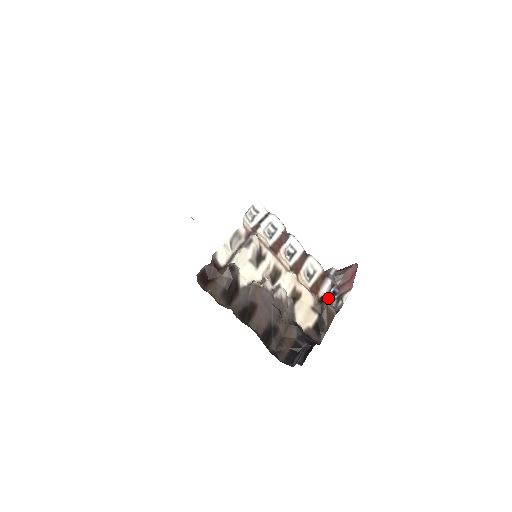
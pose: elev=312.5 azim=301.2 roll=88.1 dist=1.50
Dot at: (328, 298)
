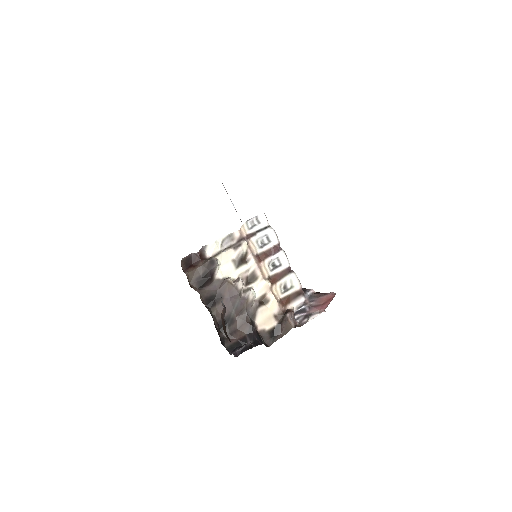
Dot at: (293, 313)
